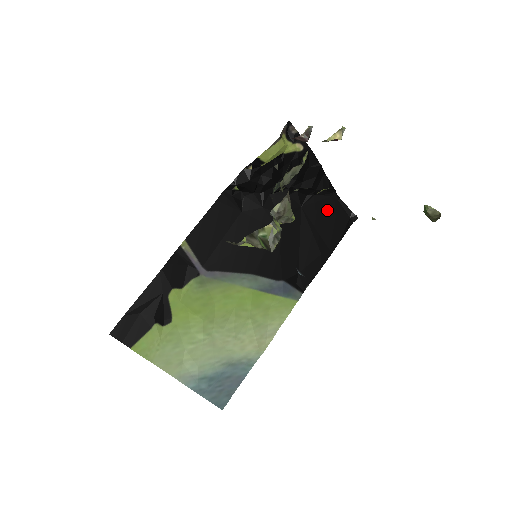
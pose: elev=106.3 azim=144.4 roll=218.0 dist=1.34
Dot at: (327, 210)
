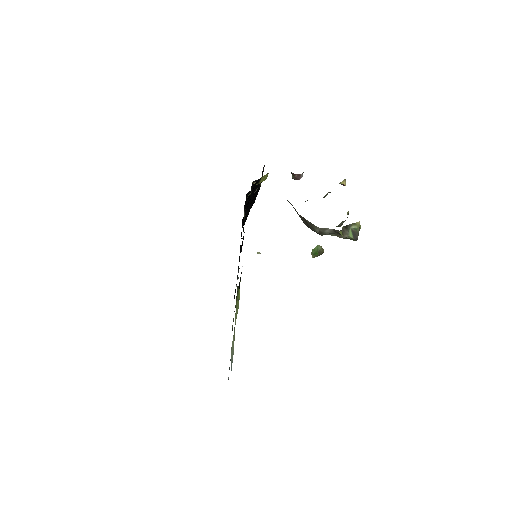
Dot at: occluded
